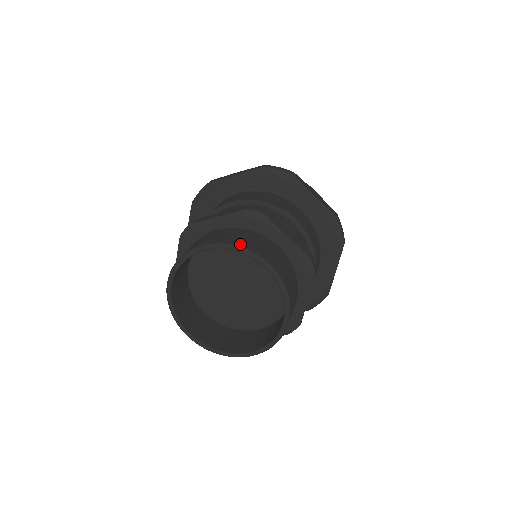
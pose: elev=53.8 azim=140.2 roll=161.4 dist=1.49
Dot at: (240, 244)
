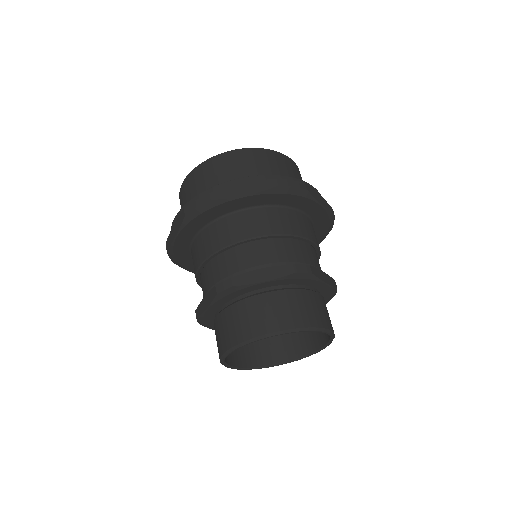
Dot at: (244, 337)
